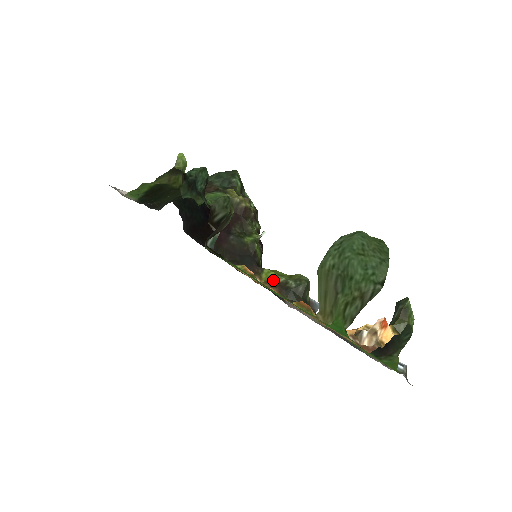
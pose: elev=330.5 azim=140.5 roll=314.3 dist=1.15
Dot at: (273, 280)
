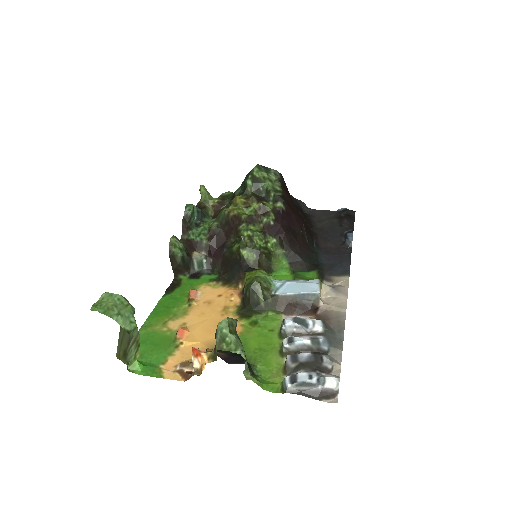
Dot at: (244, 285)
